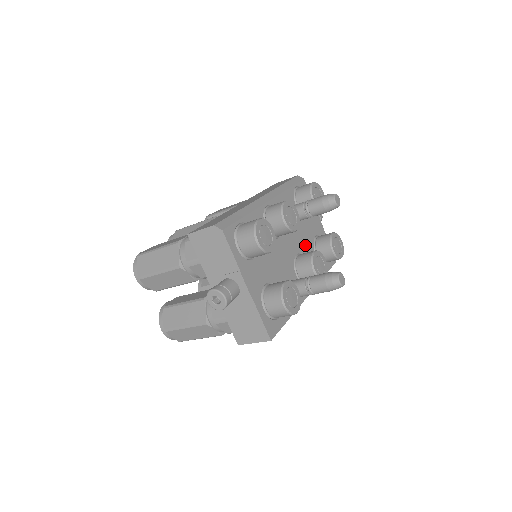
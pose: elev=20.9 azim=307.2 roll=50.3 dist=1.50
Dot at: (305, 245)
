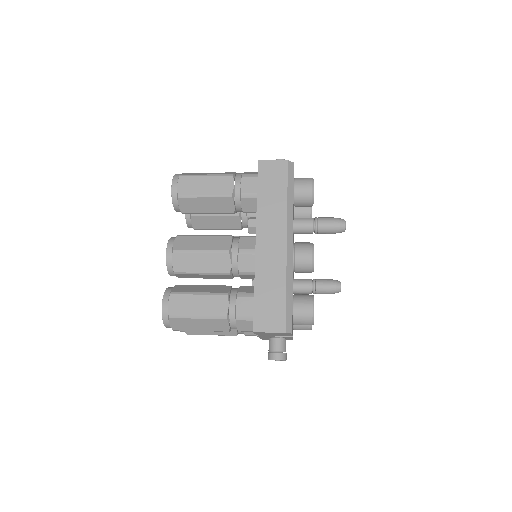
Dot at: occluded
